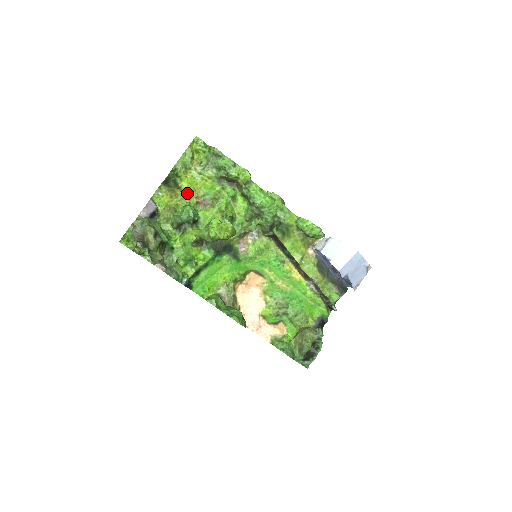
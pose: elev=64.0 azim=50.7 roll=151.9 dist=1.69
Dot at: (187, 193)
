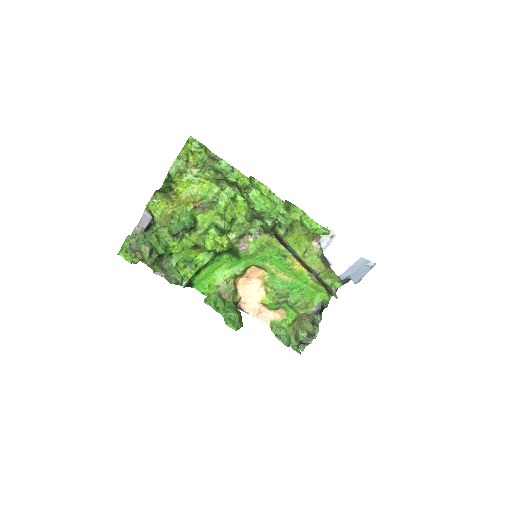
Dot at: (183, 199)
